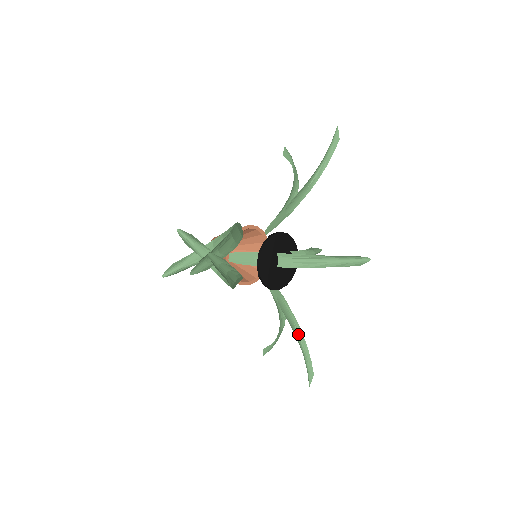
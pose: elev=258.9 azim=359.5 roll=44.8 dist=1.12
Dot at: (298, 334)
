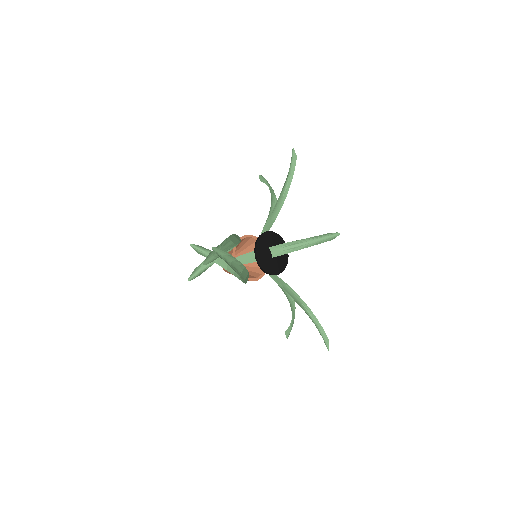
Dot at: (307, 310)
